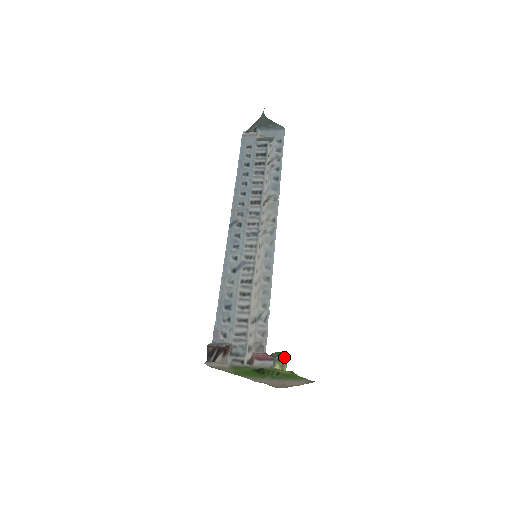
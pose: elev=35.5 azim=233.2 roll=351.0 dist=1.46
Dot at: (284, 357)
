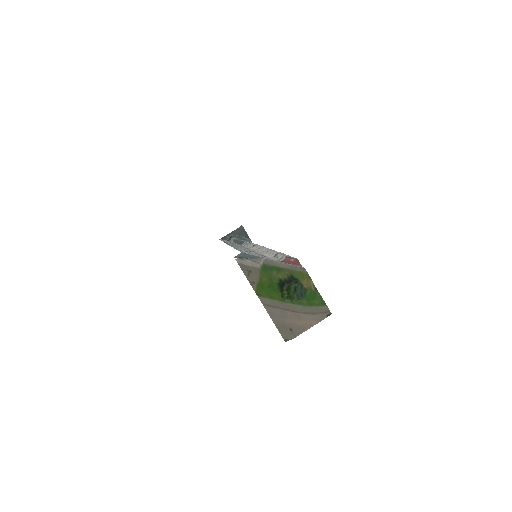
Dot at: (303, 286)
